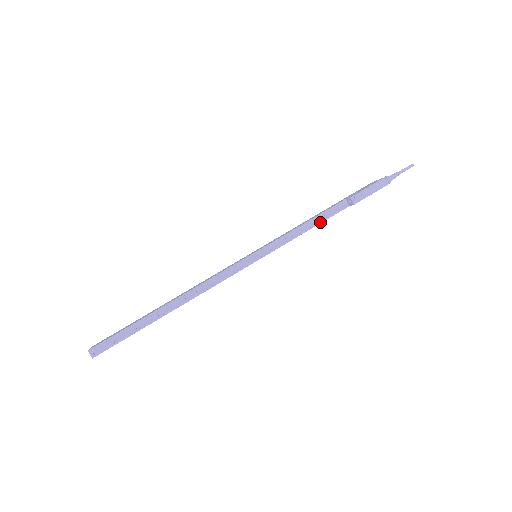
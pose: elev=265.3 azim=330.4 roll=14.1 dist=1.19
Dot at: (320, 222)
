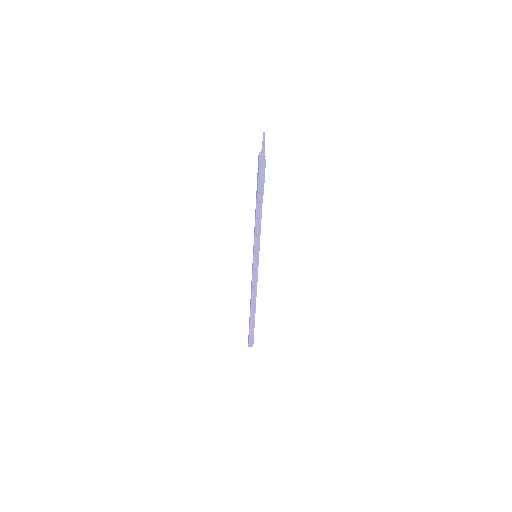
Dot at: (261, 214)
